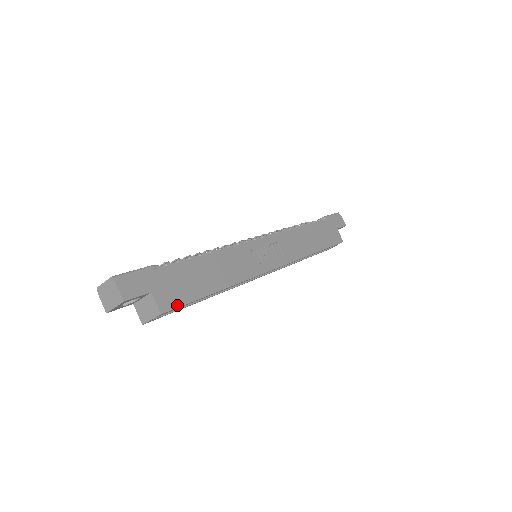
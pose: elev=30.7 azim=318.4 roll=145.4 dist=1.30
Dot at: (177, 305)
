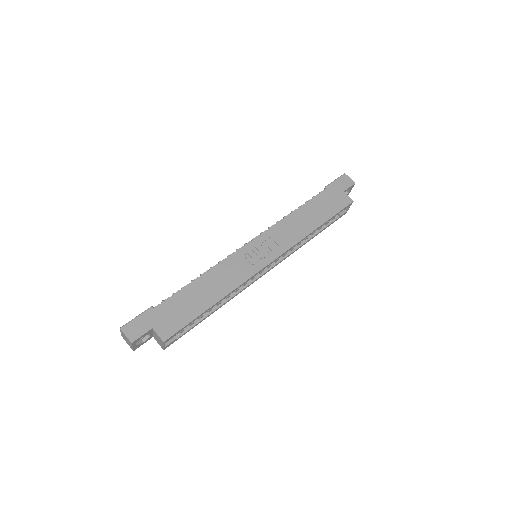
Dot at: (176, 330)
